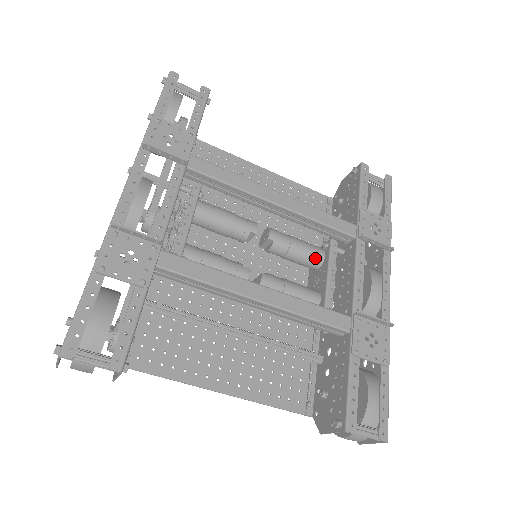
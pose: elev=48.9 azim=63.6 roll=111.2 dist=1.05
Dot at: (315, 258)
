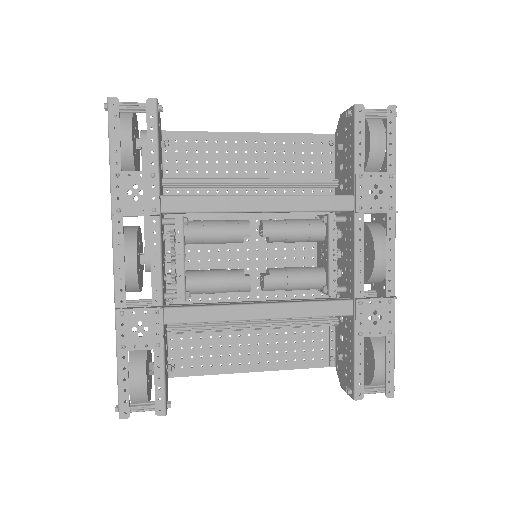
Dot at: (316, 237)
